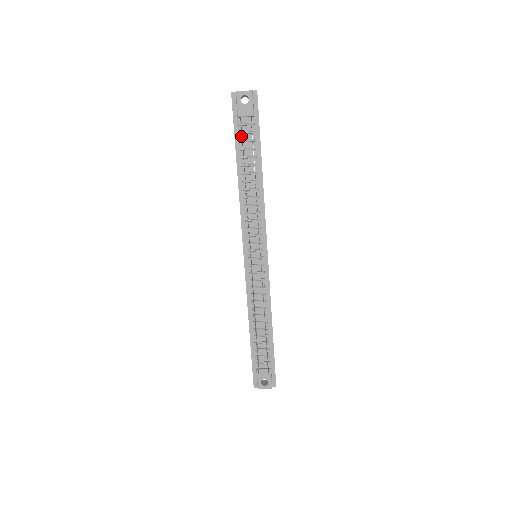
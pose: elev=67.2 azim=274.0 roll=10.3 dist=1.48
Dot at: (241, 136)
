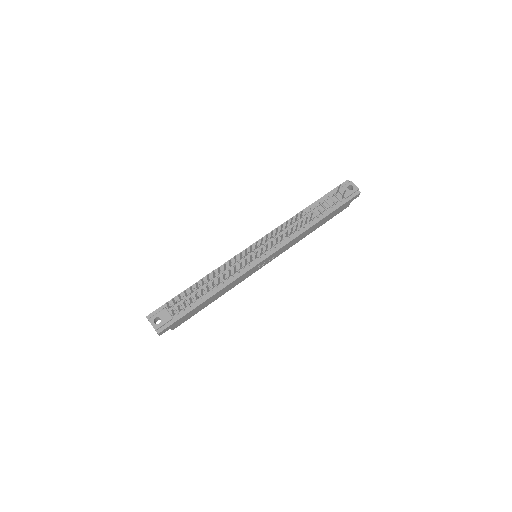
Dot at: (328, 198)
